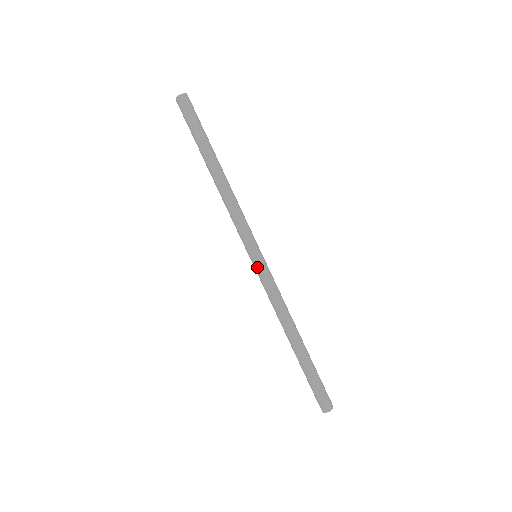
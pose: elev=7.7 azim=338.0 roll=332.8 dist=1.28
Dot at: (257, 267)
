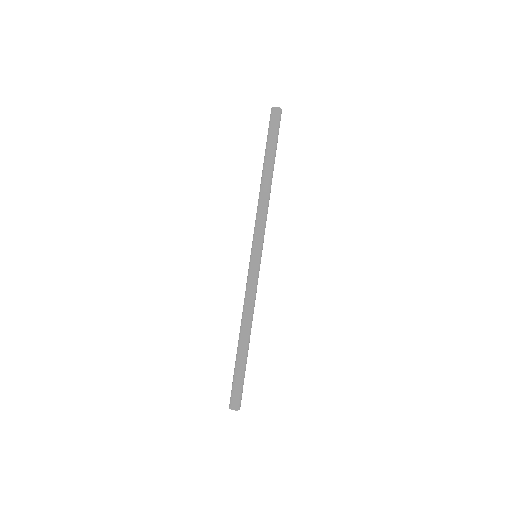
Dot at: (256, 265)
